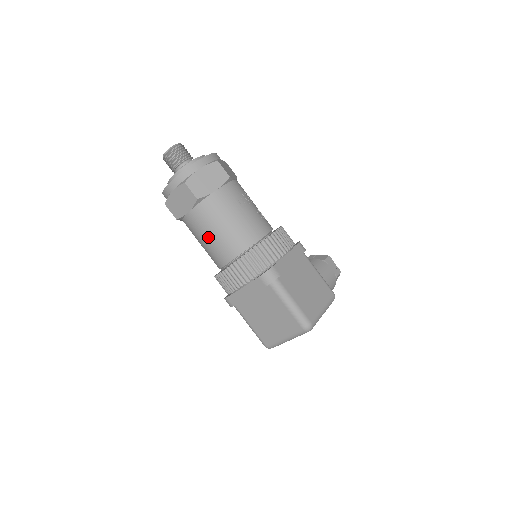
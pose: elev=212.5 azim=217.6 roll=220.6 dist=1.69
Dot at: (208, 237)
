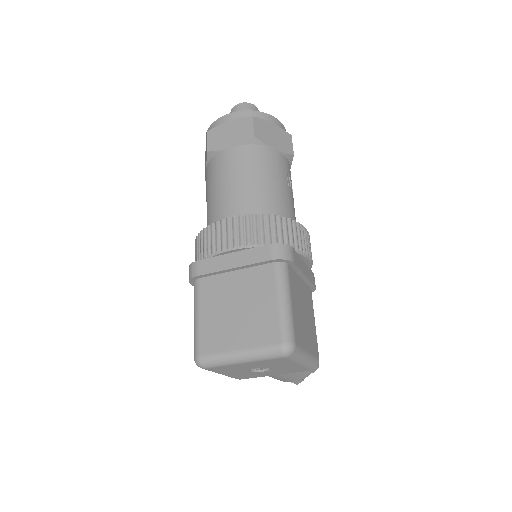
Dot at: (233, 181)
